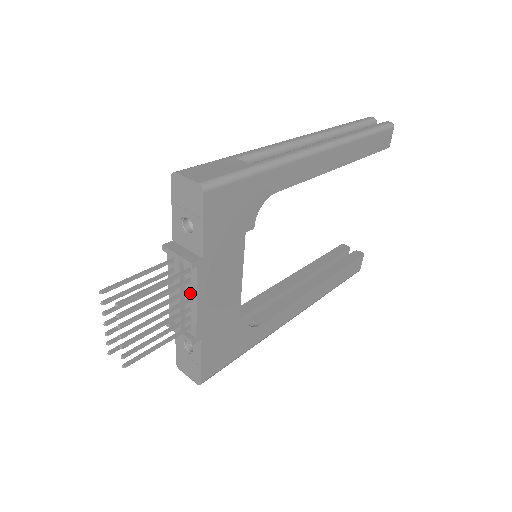
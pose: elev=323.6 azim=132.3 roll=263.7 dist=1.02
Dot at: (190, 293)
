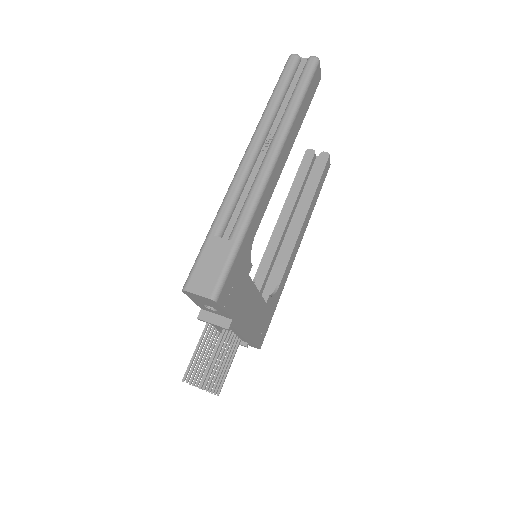
Dot at: (232, 331)
